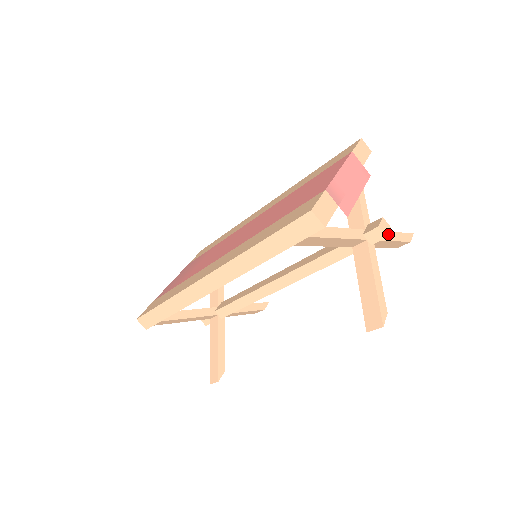
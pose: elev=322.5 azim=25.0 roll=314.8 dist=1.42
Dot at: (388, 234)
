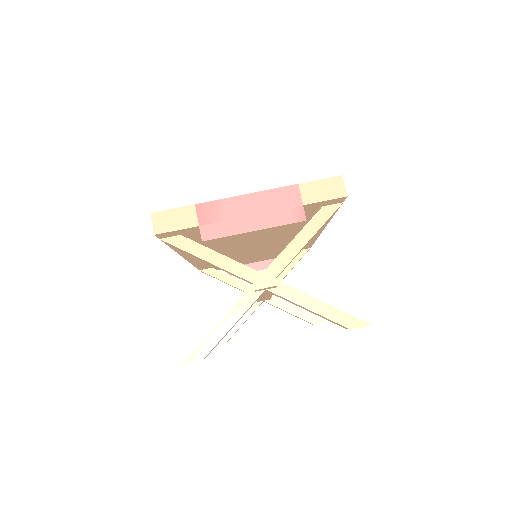
Dot at: (306, 298)
